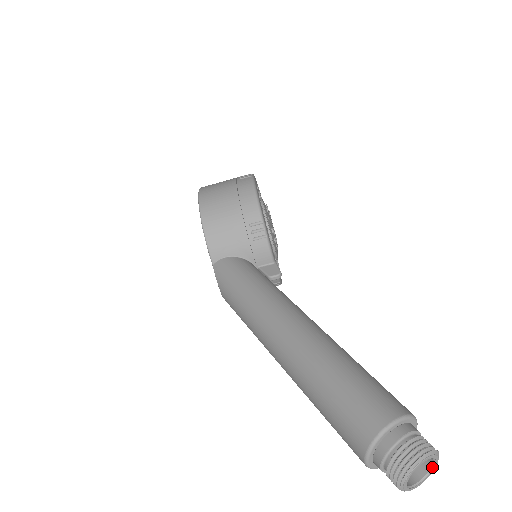
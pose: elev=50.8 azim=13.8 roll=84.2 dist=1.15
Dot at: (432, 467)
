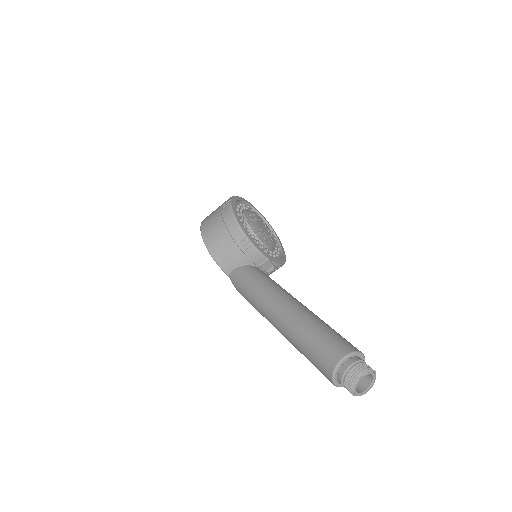
Dot at: (373, 378)
